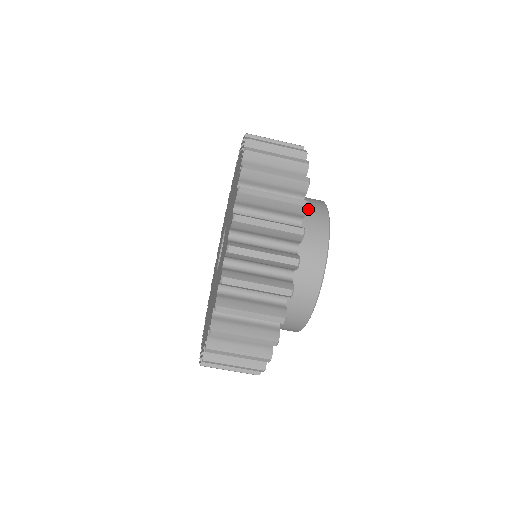
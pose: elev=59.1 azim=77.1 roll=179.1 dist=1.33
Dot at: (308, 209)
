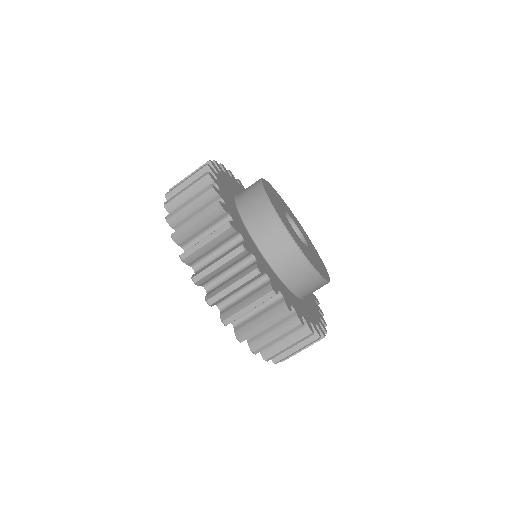
Dot at: (260, 226)
